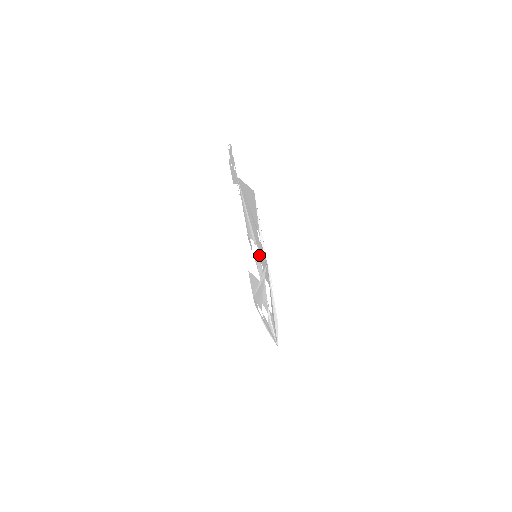
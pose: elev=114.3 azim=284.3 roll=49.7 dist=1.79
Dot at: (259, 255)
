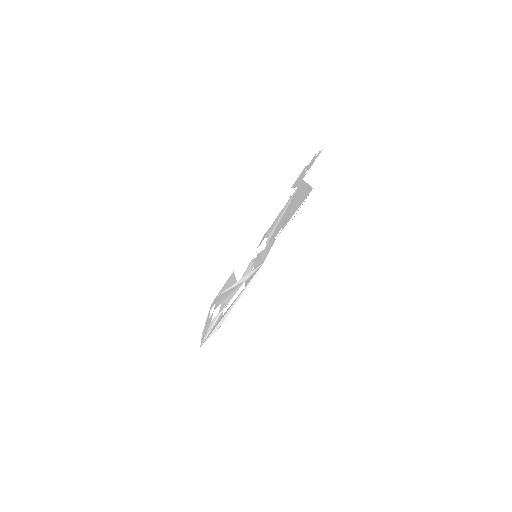
Dot at: (261, 254)
